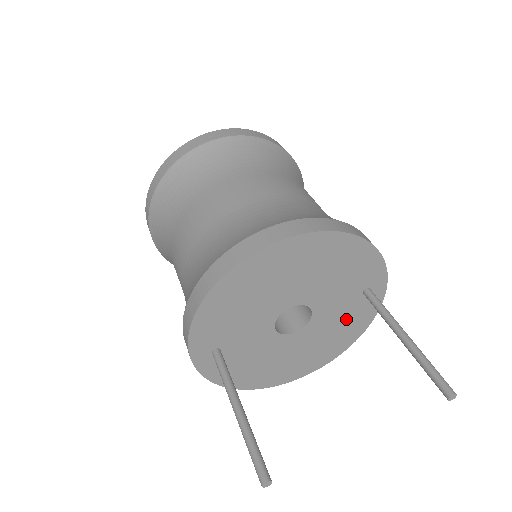
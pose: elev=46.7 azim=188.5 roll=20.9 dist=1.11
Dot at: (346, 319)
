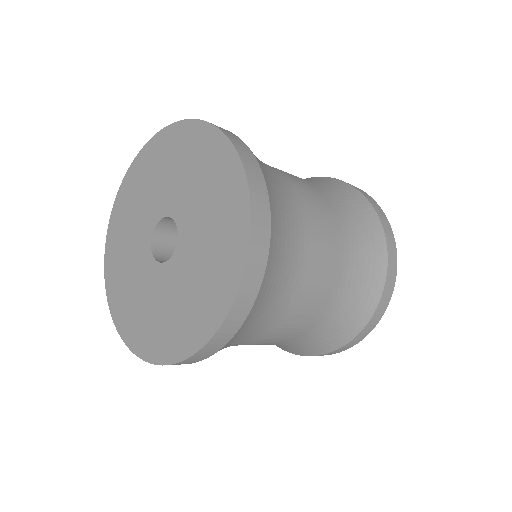
Dot at: occluded
